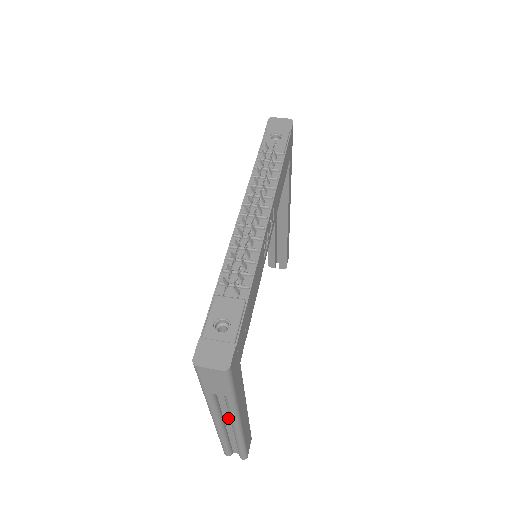
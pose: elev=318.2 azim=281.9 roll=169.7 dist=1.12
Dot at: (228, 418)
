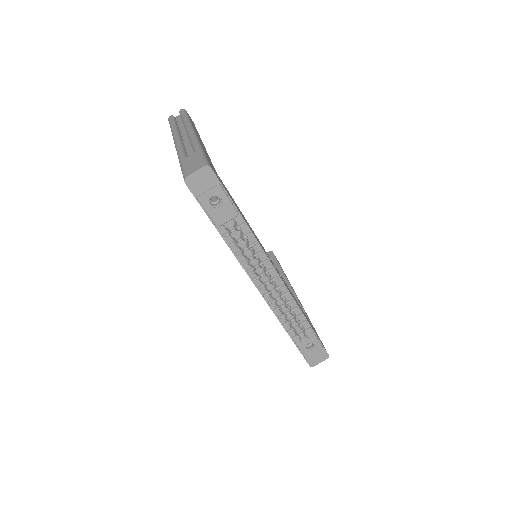
Dot at: occluded
